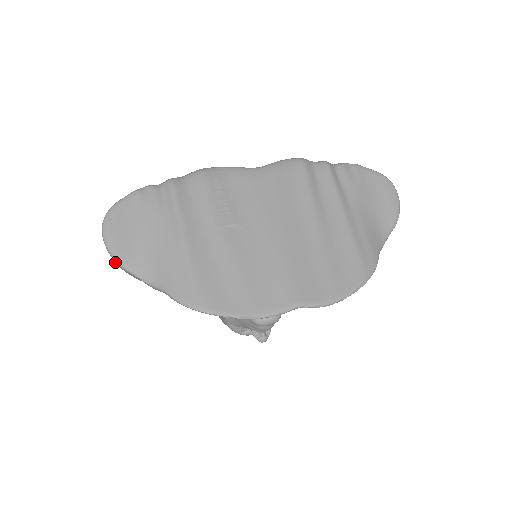
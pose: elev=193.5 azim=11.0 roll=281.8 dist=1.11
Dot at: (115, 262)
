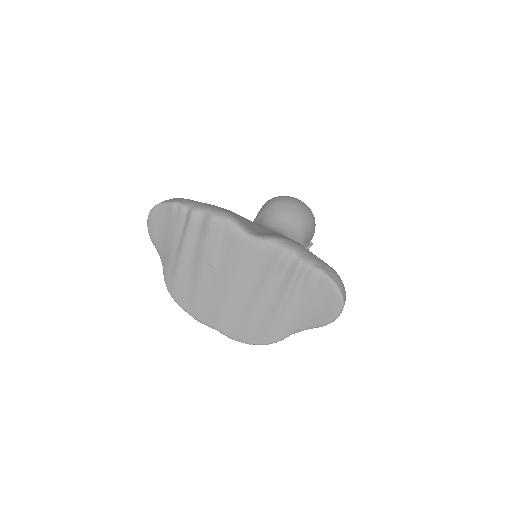
Dot at: (151, 235)
